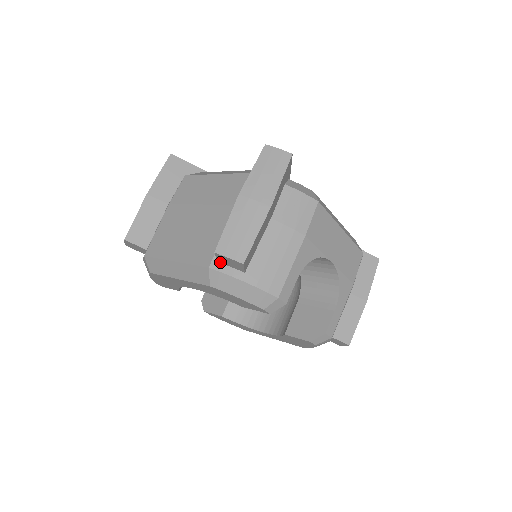
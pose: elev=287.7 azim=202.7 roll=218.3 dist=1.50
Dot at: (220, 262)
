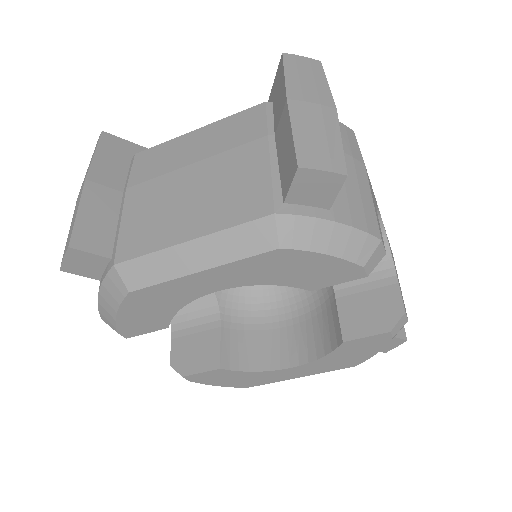
Dot at: (289, 201)
